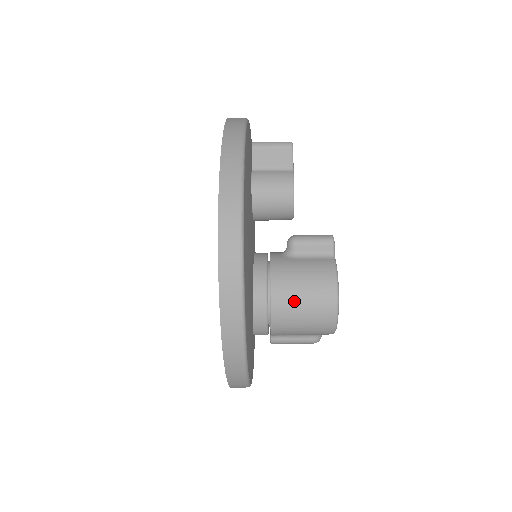
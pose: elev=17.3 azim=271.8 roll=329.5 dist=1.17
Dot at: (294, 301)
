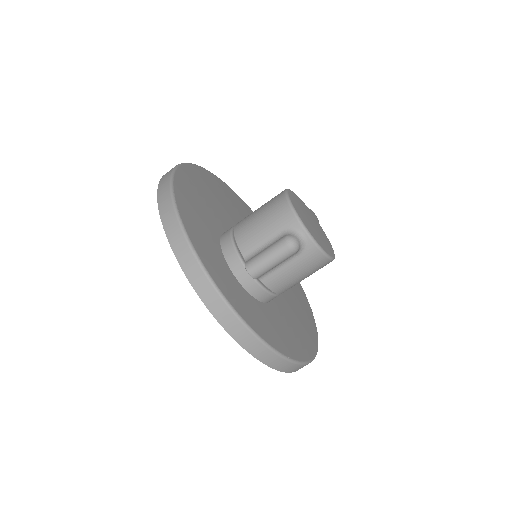
Dot at: occluded
